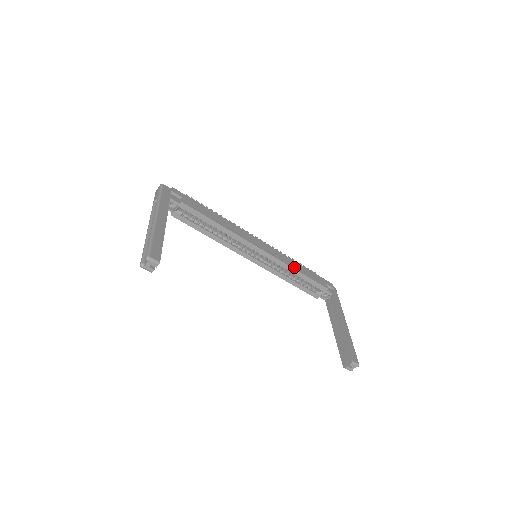
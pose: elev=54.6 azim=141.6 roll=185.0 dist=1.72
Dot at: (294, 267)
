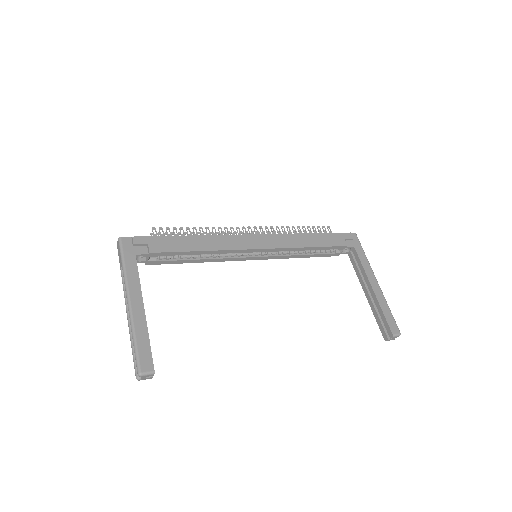
Dot at: (302, 245)
